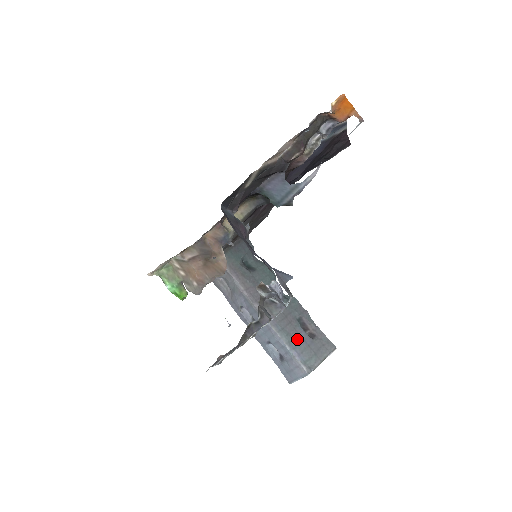
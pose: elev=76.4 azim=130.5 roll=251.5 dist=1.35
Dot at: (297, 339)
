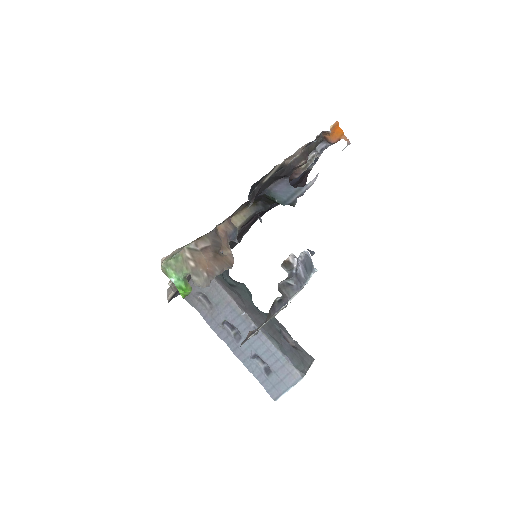
Dot at: (285, 347)
